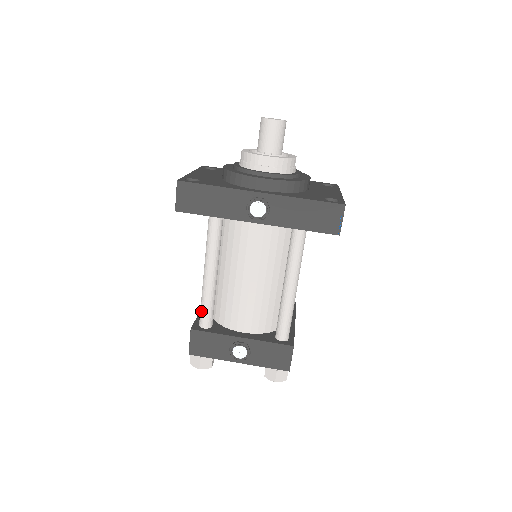
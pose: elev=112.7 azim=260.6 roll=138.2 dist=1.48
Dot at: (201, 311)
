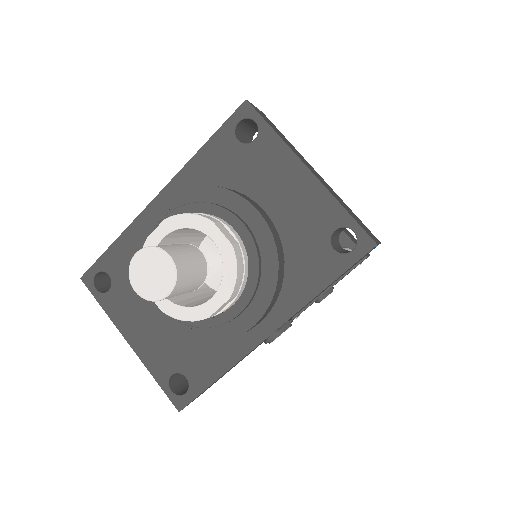
Dot at: occluded
